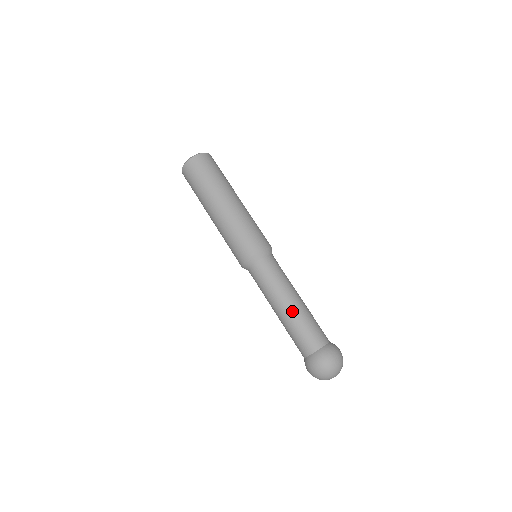
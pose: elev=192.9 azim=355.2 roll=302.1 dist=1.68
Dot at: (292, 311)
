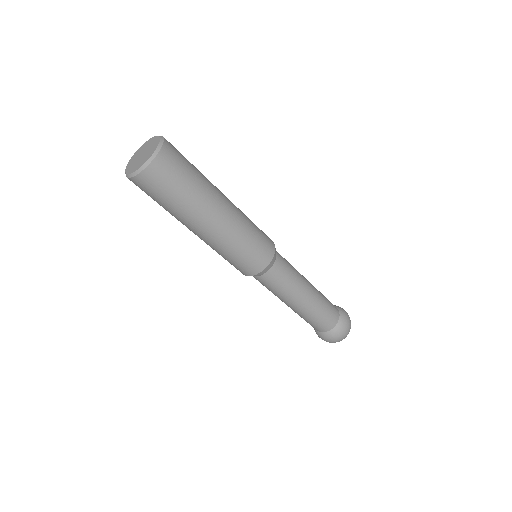
Dot at: (315, 297)
